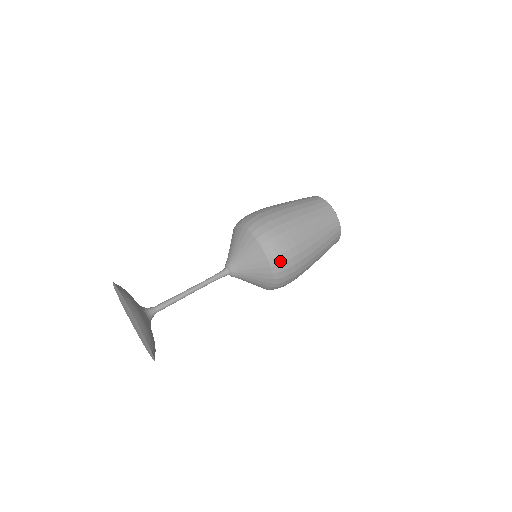
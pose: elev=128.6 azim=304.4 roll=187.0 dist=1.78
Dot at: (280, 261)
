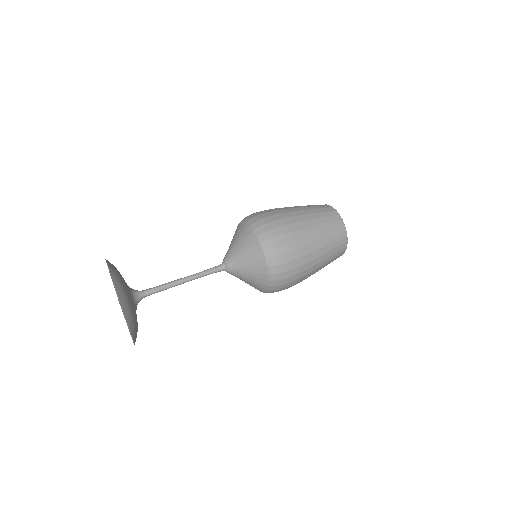
Dot at: (269, 237)
